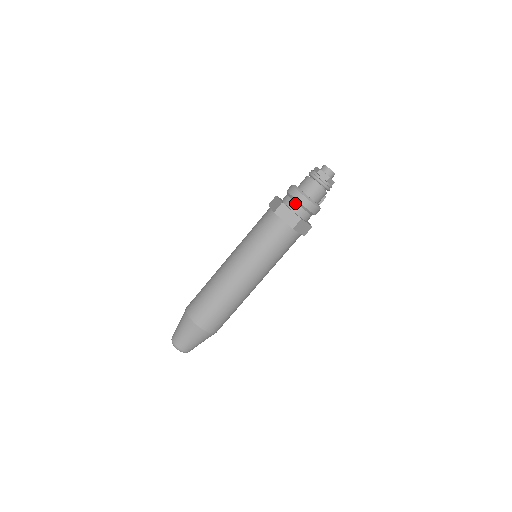
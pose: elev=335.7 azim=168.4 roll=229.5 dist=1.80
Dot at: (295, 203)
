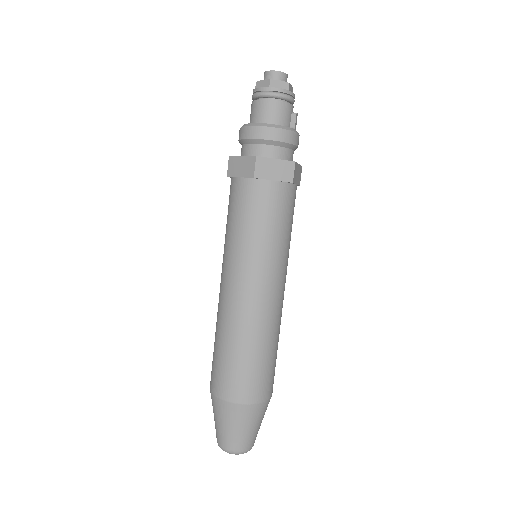
Dot at: (246, 145)
